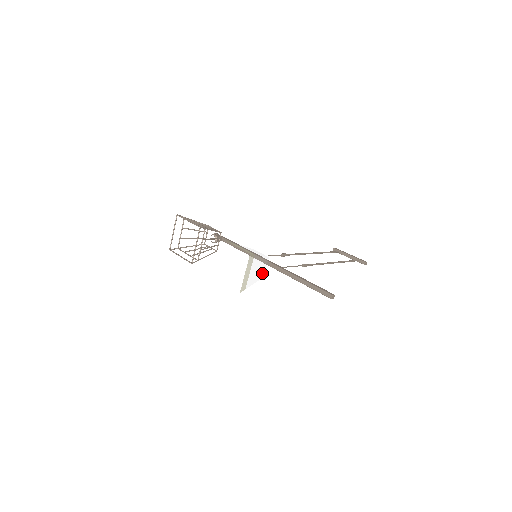
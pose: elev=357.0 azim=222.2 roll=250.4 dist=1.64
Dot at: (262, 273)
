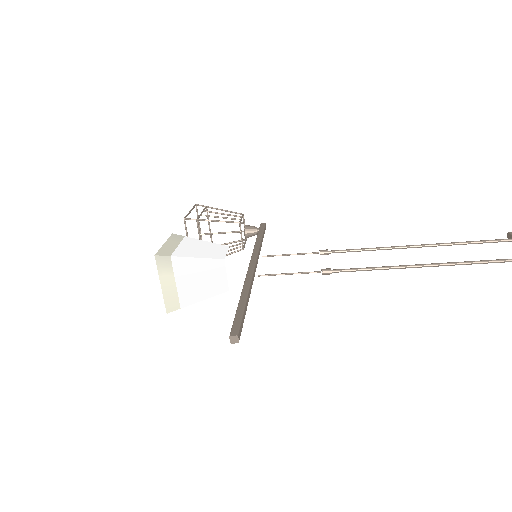
Dot at: (221, 284)
